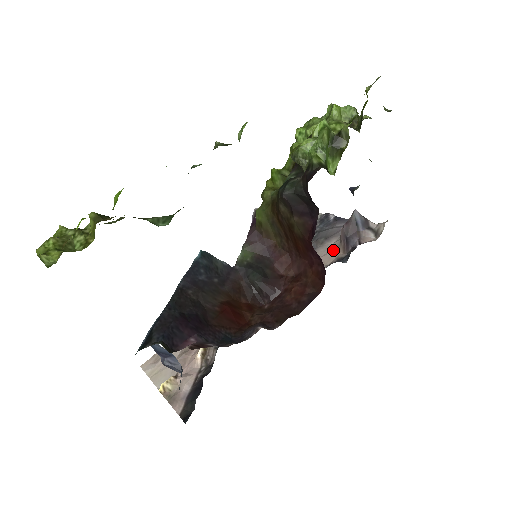
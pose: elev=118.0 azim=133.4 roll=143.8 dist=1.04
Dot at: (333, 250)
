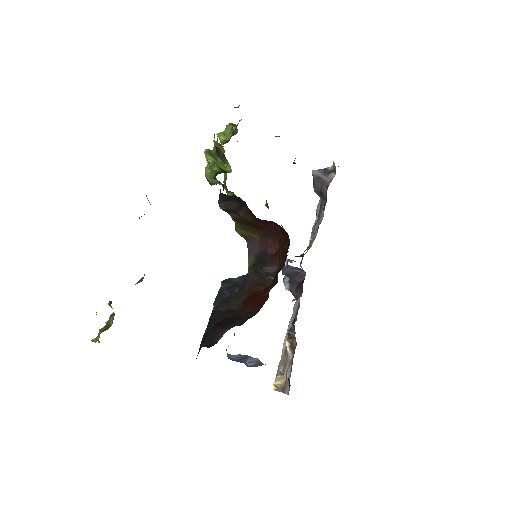
Dot at: occluded
